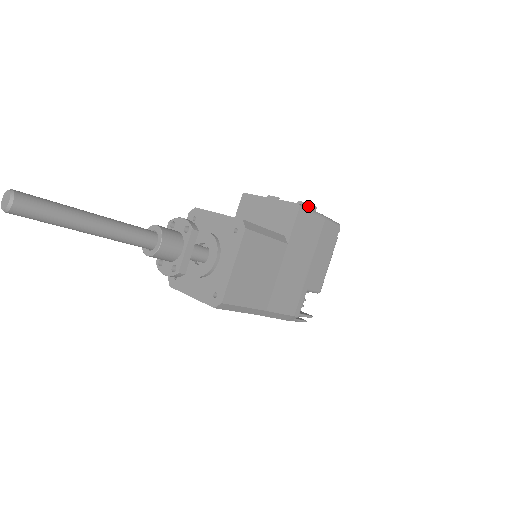
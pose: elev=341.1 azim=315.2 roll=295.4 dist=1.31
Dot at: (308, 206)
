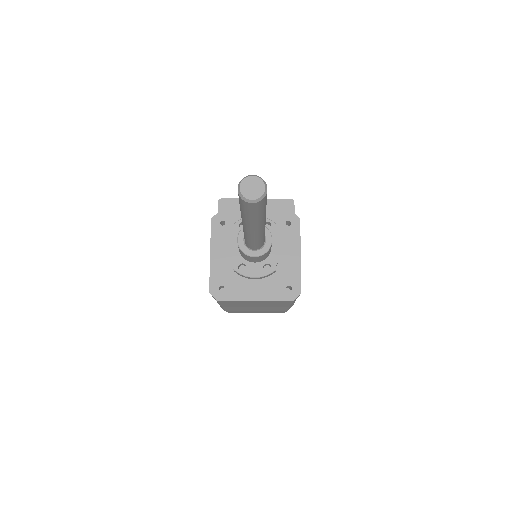
Dot at: occluded
